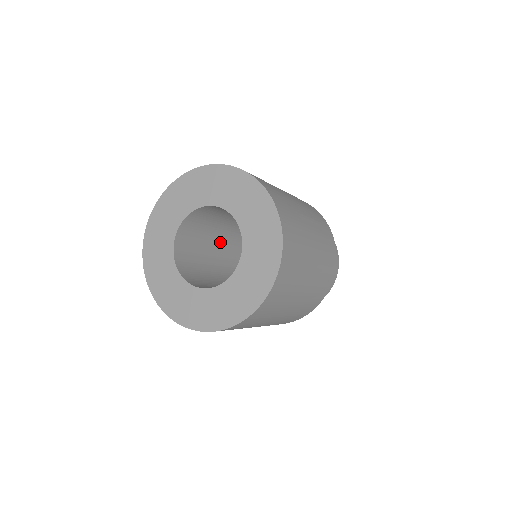
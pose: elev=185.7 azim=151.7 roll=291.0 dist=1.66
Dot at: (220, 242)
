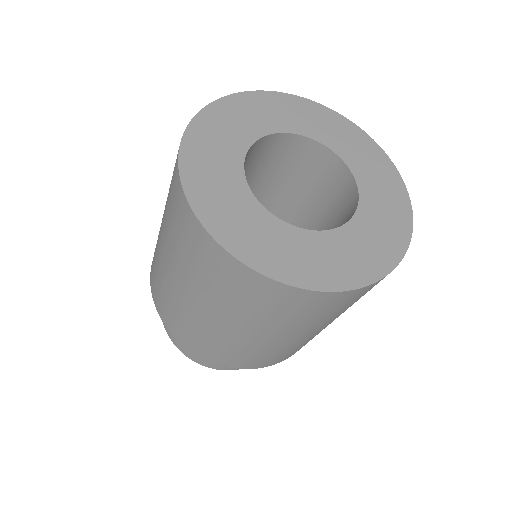
Dot at: occluded
